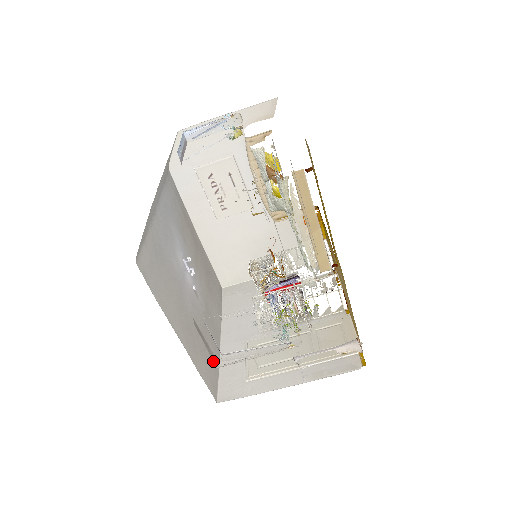
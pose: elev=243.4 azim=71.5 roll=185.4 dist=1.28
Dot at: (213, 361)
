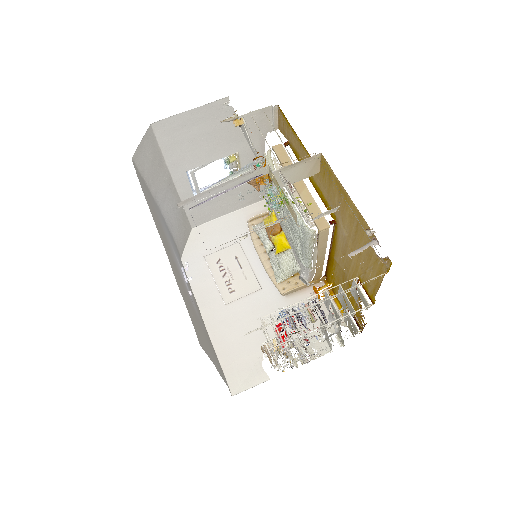
Dot at: occluded
